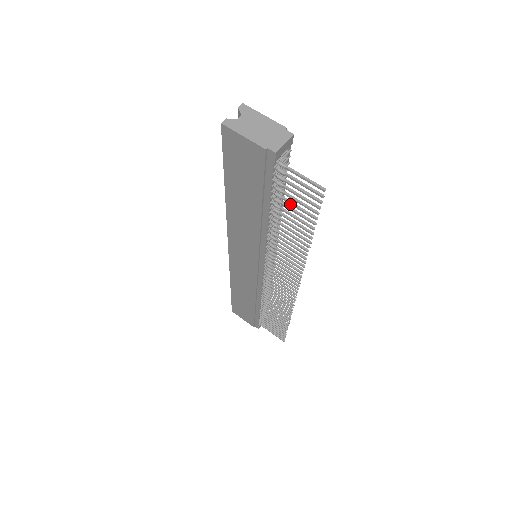
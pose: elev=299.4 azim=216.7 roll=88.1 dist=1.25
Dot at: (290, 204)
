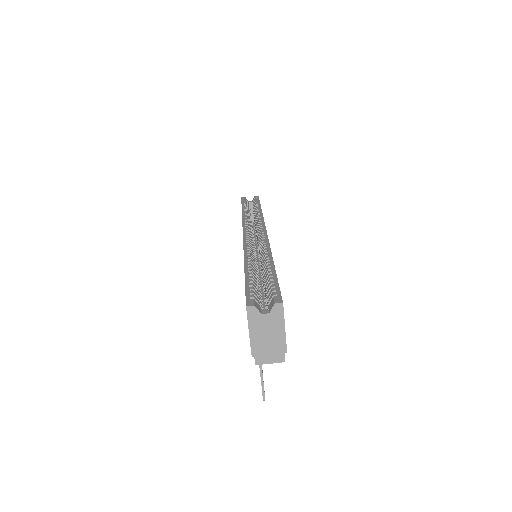
Dot at: occluded
